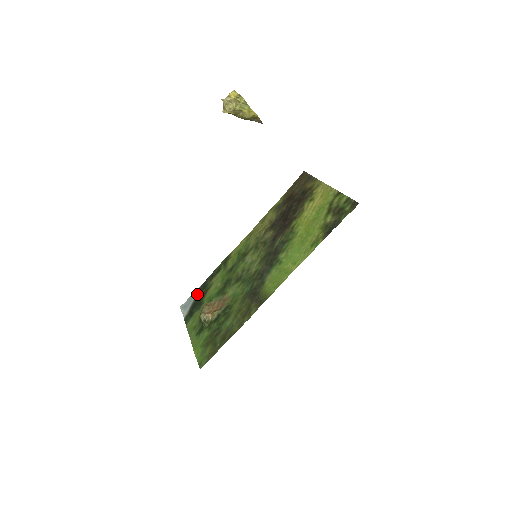
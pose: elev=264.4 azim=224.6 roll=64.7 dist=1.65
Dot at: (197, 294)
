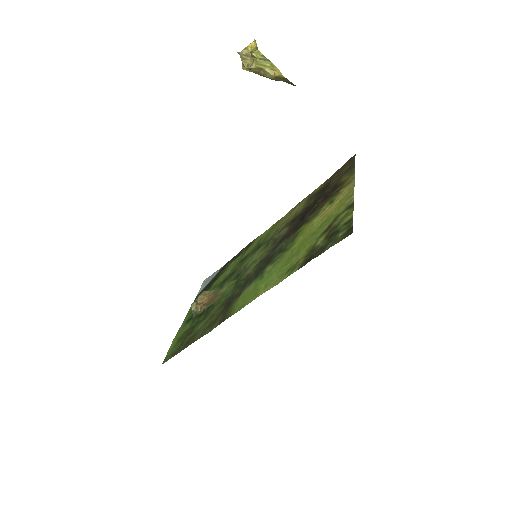
Dot at: (217, 273)
